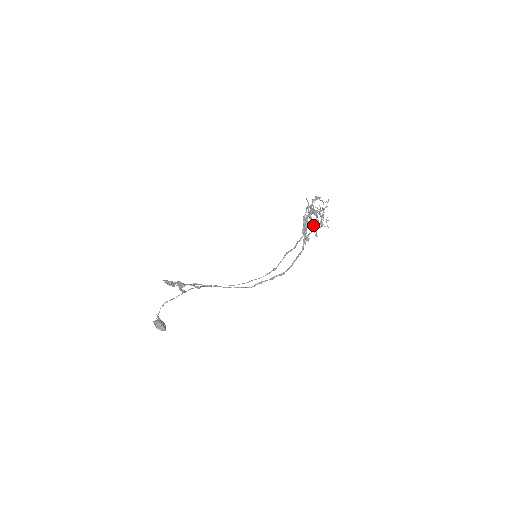
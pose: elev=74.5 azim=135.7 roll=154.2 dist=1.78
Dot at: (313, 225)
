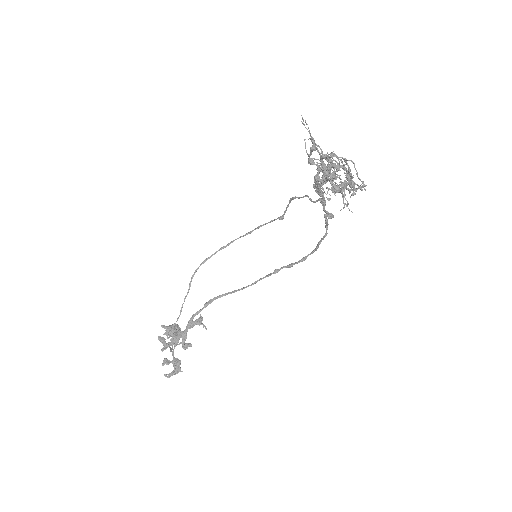
Dot at: occluded
